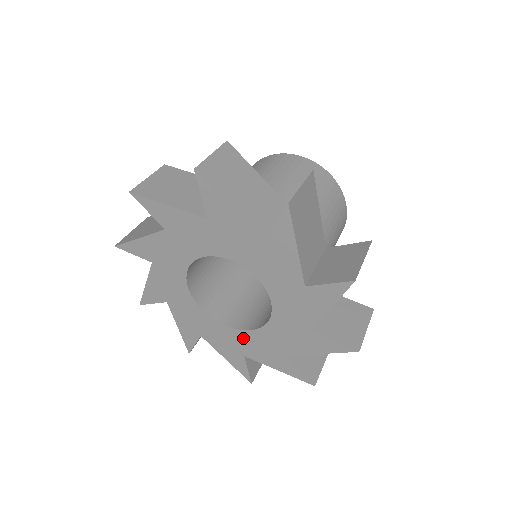
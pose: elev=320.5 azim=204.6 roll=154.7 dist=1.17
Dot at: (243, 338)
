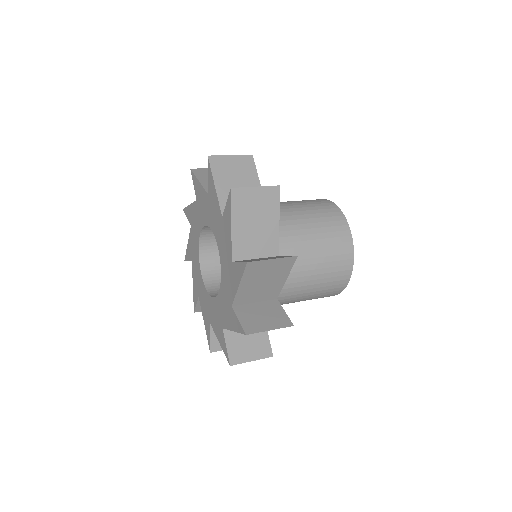
Dot at: (224, 287)
